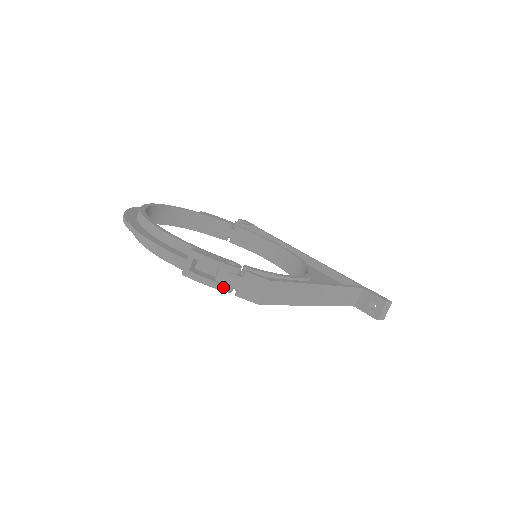
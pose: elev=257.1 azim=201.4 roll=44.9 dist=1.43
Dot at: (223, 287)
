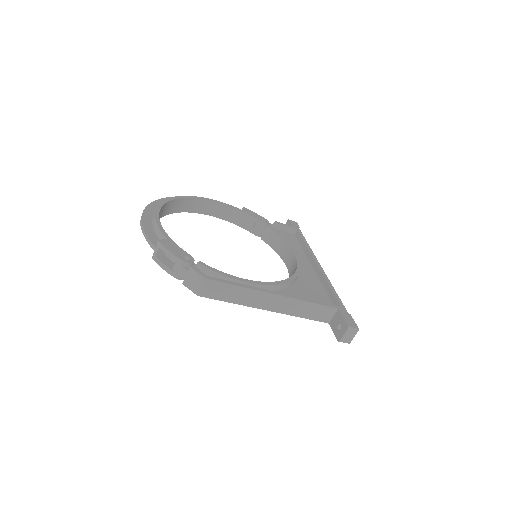
Dot at: (175, 275)
